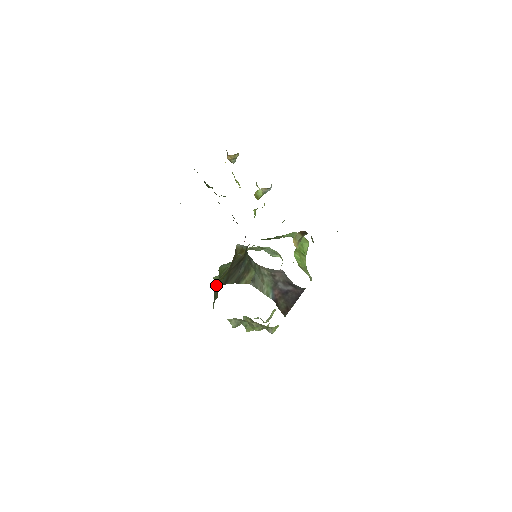
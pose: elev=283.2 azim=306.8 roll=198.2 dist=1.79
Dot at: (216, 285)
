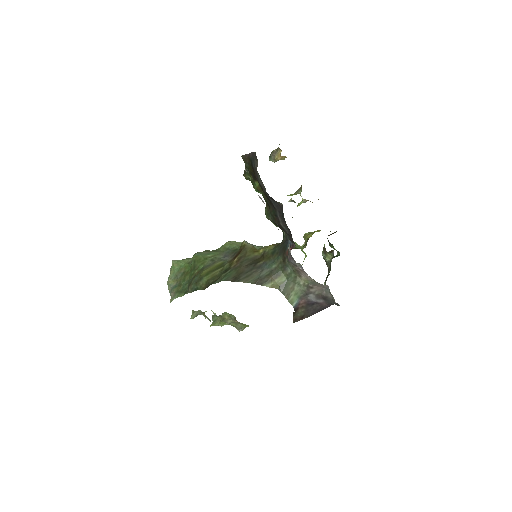
Dot at: (203, 276)
